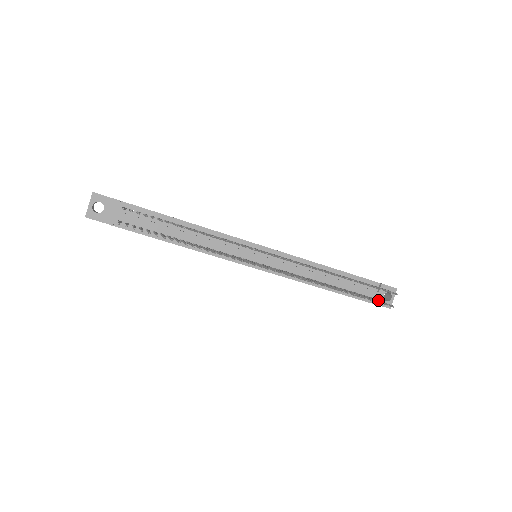
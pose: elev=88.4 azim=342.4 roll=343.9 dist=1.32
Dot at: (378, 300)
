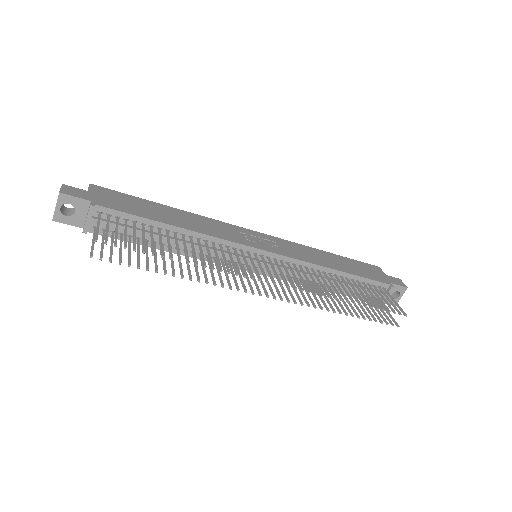
Dot at: occluded
